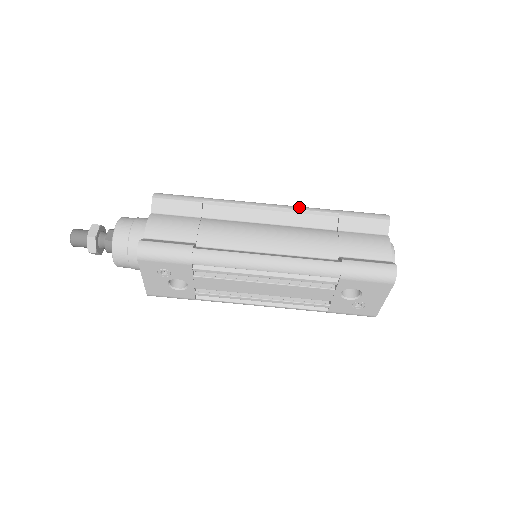
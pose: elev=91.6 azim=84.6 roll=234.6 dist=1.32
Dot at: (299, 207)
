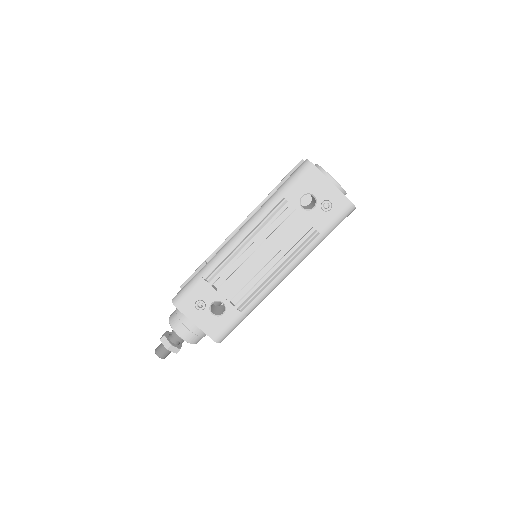
Dot at: (254, 210)
